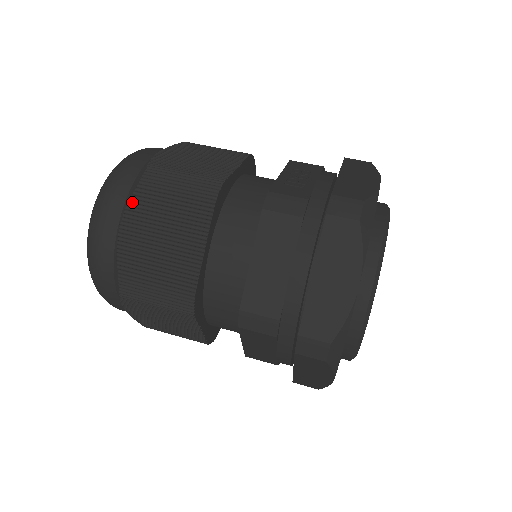
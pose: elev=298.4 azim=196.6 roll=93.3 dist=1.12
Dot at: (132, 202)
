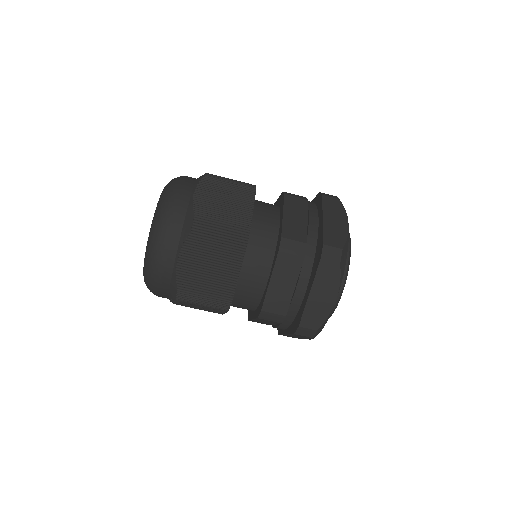
Dot at: (202, 182)
